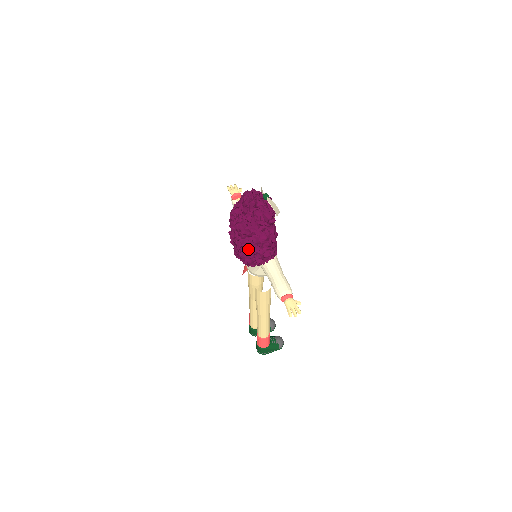
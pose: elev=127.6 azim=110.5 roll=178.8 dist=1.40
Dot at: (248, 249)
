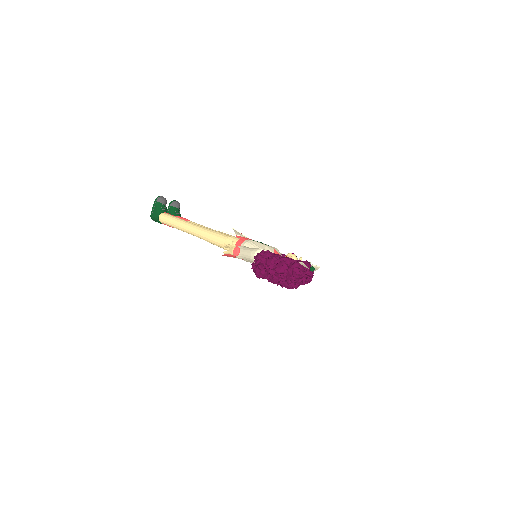
Dot at: occluded
